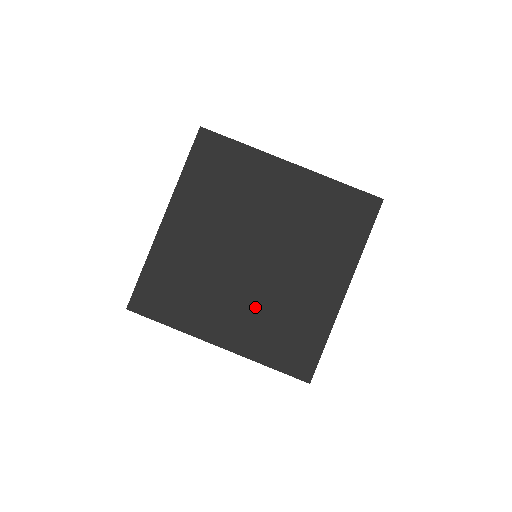
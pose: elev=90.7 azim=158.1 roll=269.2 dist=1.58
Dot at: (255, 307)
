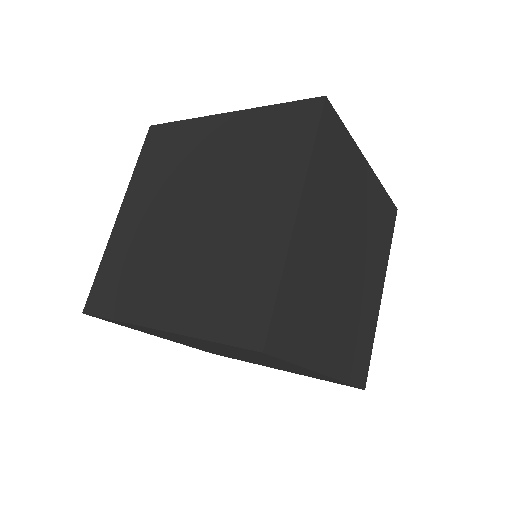
Dot at: (195, 270)
